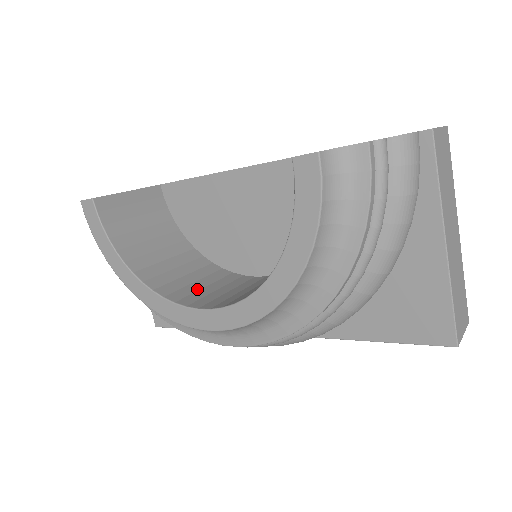
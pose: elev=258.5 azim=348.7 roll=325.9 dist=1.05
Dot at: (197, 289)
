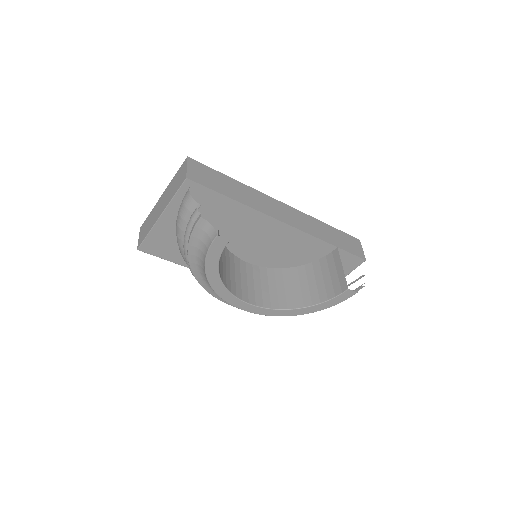
Dot at: (235, 280)
